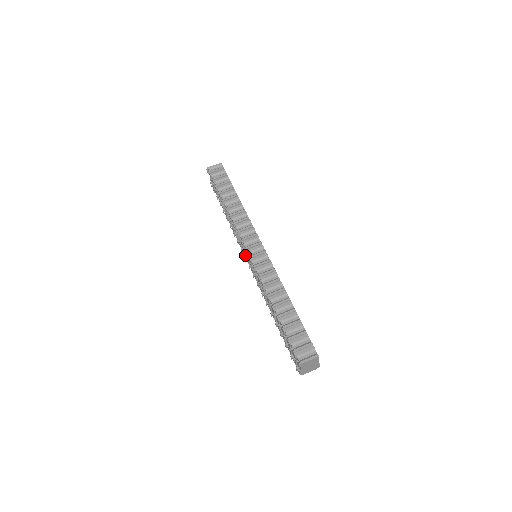
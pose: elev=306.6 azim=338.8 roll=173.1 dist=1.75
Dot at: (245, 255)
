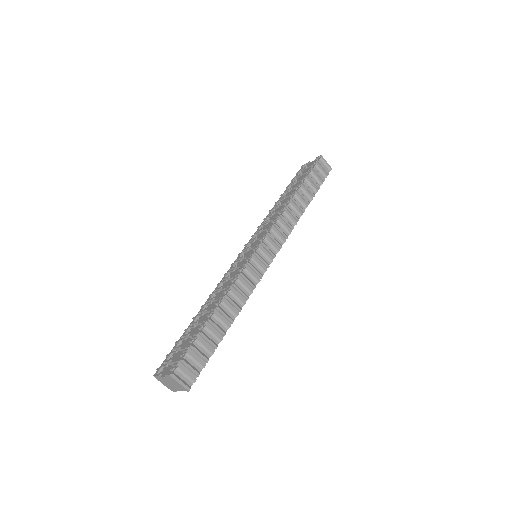
Dot at: (251, 242)
